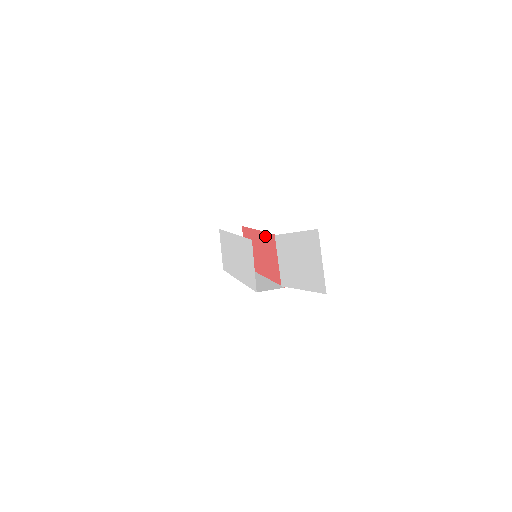
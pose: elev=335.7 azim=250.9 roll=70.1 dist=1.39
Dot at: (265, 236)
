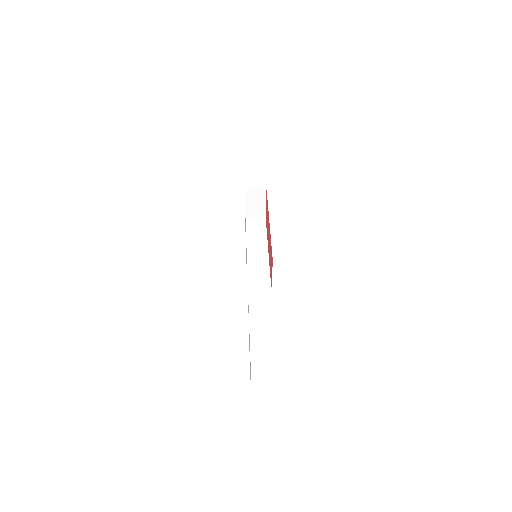
Dot at: (270, 236)
